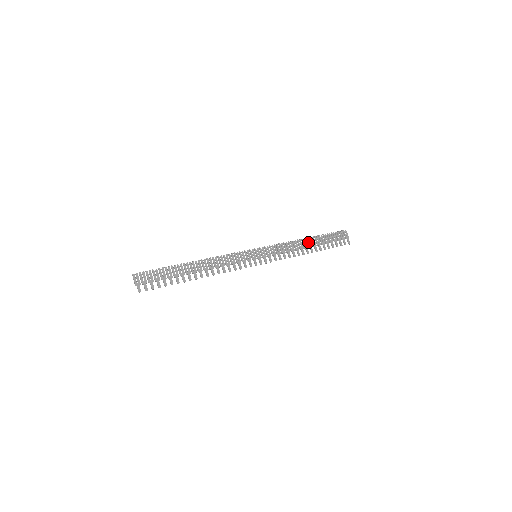
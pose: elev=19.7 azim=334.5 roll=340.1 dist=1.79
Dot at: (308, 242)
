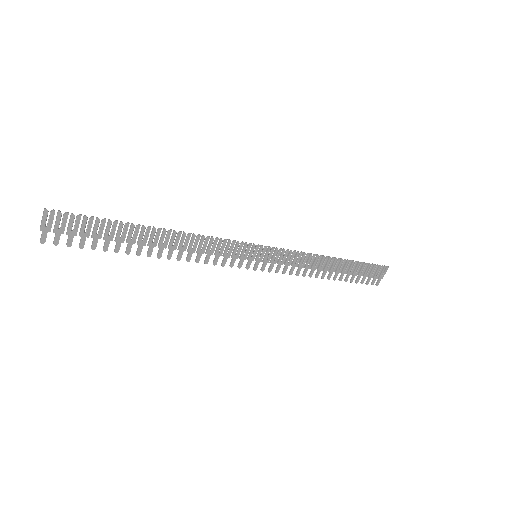
Dot at: (334, 264)
